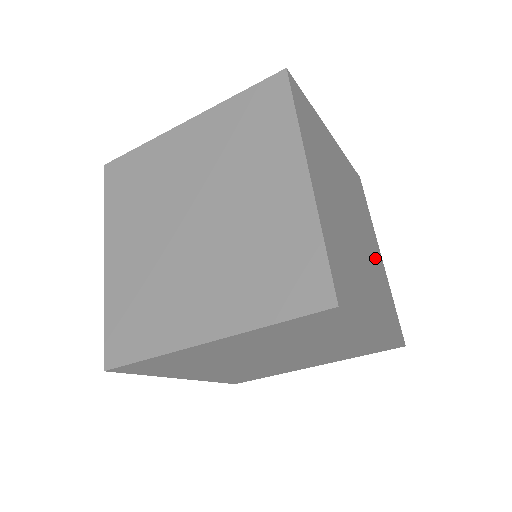
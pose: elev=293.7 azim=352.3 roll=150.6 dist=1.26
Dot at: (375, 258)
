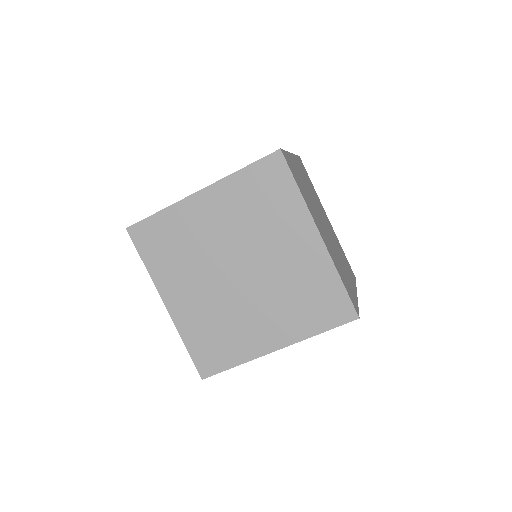
Dot at: (345, 271)
